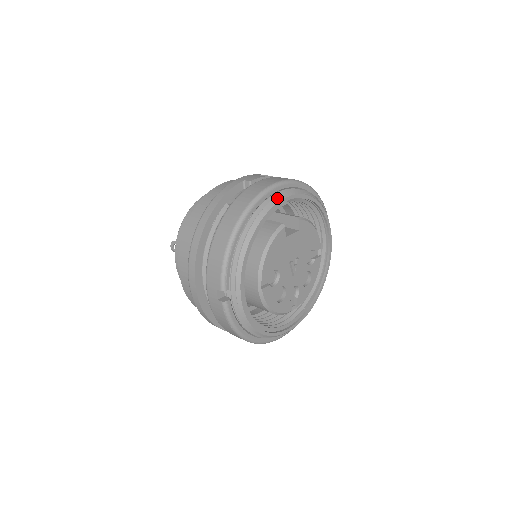
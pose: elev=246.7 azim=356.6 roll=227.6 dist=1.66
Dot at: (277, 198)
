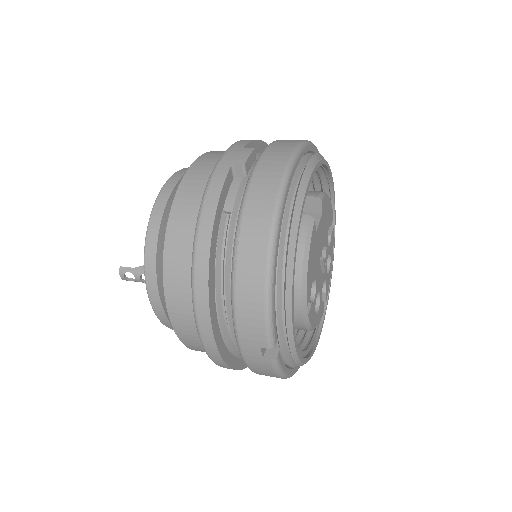
Dot at: (301, 185)
